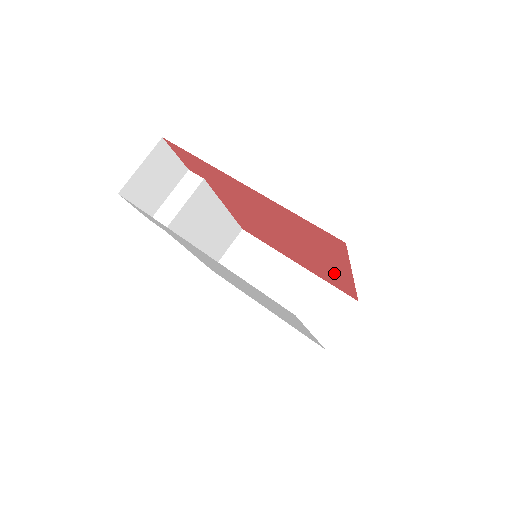
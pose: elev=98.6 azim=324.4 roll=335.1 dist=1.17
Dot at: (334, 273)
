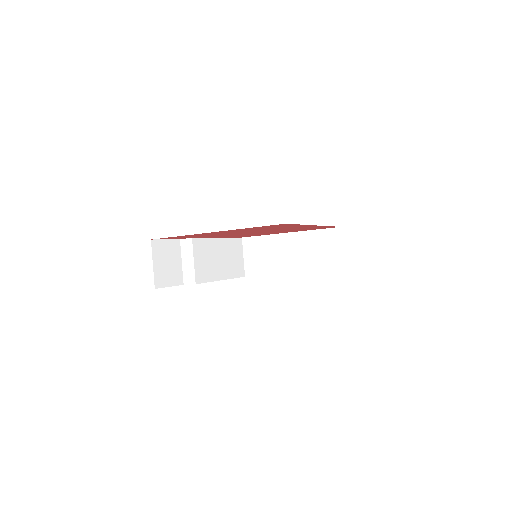
Dot at: occluded
